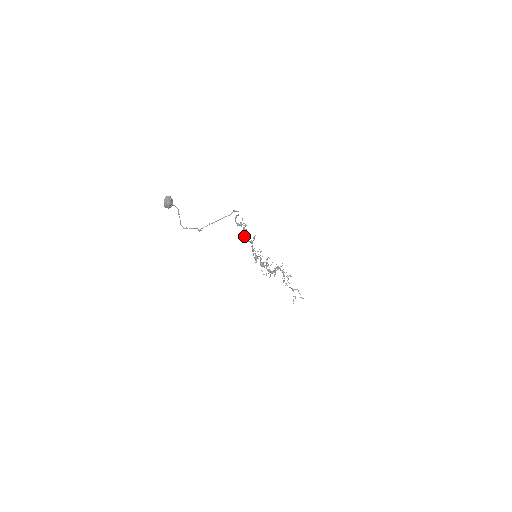
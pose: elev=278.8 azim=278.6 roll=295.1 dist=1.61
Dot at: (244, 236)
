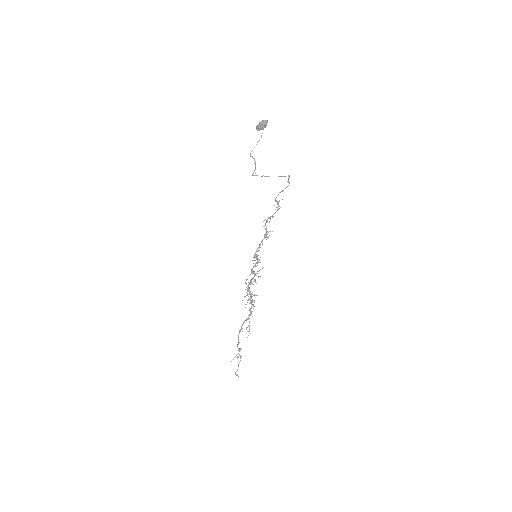
Dot at: (265, 224)
